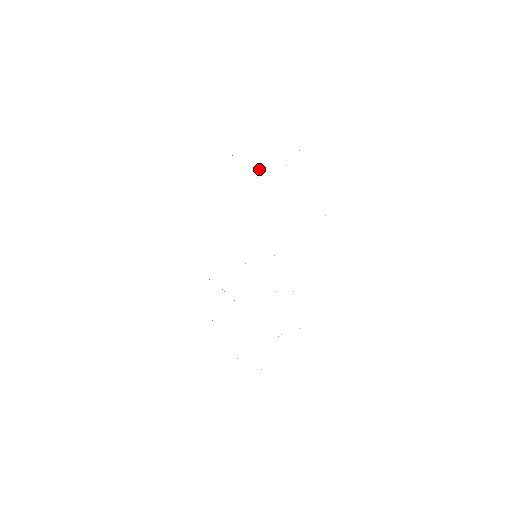
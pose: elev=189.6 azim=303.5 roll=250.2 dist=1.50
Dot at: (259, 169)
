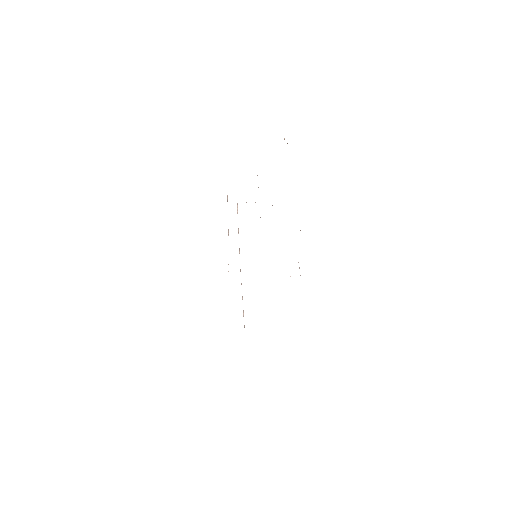
Dot at: occluded
